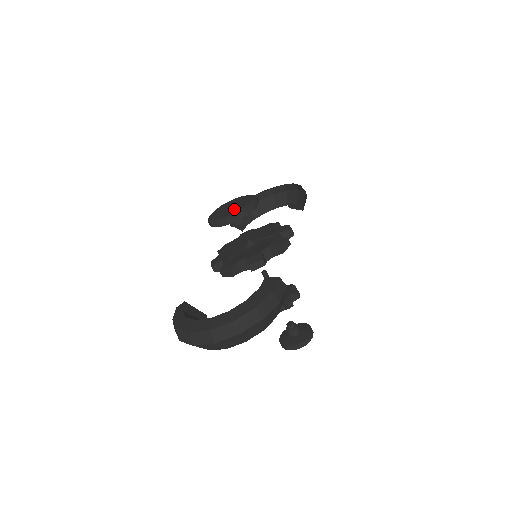
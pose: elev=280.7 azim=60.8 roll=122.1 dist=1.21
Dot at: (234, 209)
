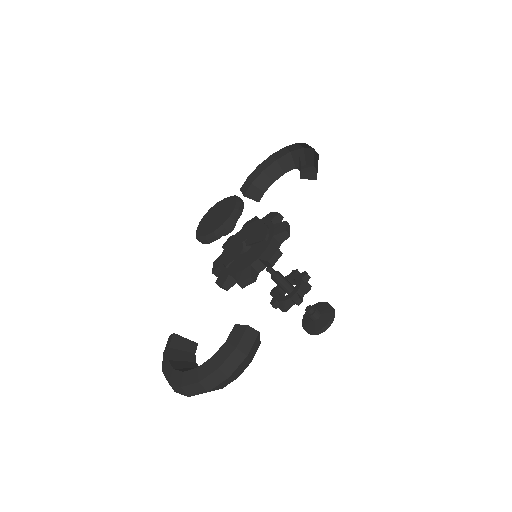
Dot at: (216, 223)
